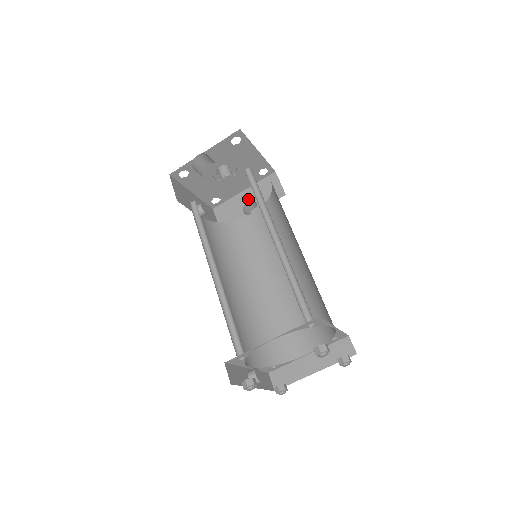
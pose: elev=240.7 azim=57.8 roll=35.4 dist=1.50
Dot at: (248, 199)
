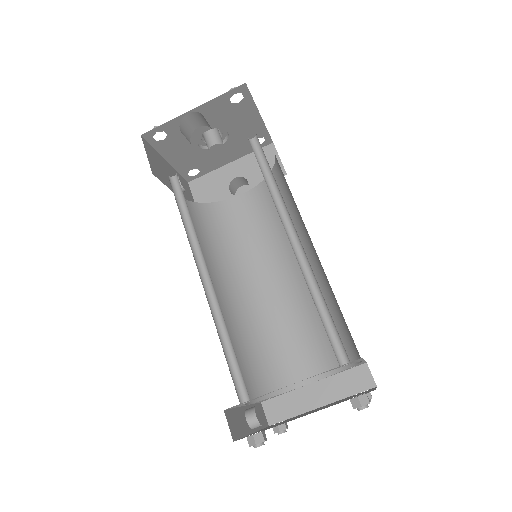
Dot at: (236, 174)
